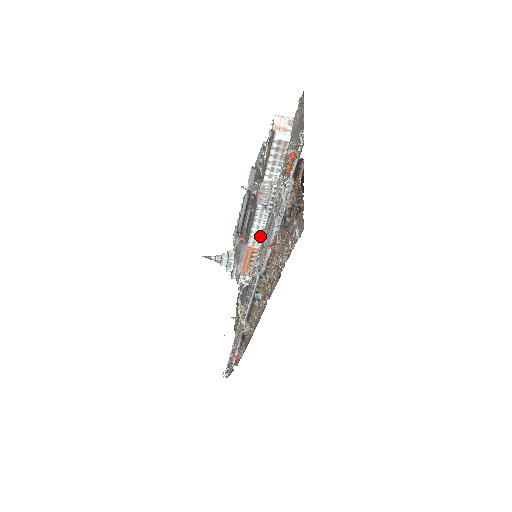
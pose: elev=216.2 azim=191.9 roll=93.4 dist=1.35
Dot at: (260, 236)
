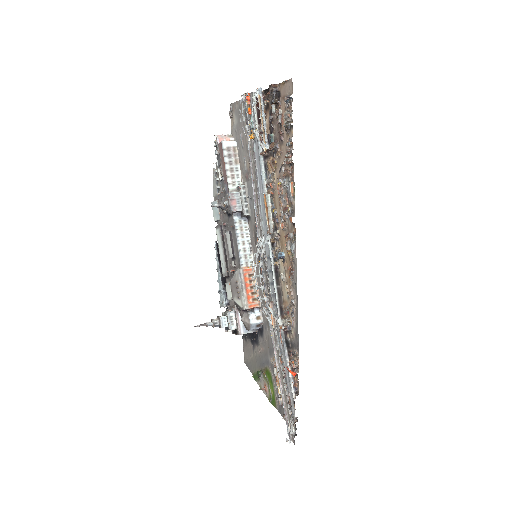
Dot at: (249, 253)
